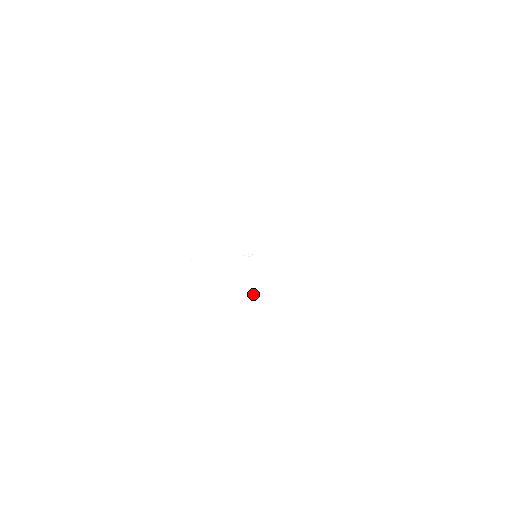
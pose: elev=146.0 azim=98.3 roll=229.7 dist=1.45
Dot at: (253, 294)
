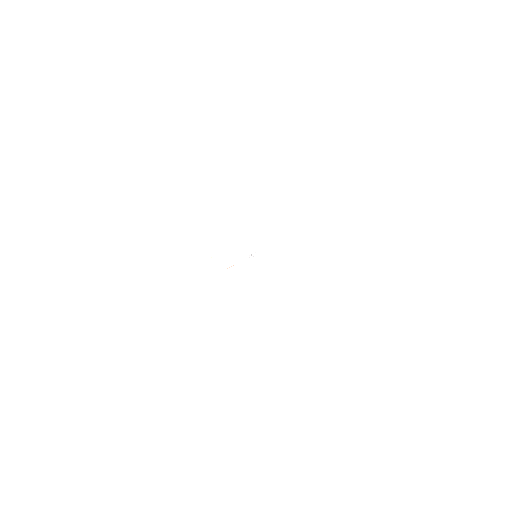
Dot at: (227, 268)
